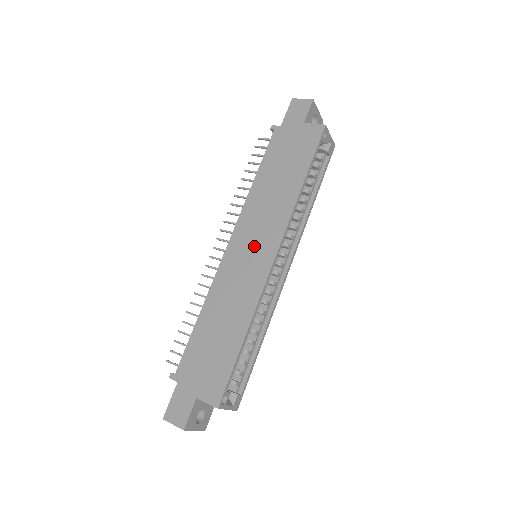
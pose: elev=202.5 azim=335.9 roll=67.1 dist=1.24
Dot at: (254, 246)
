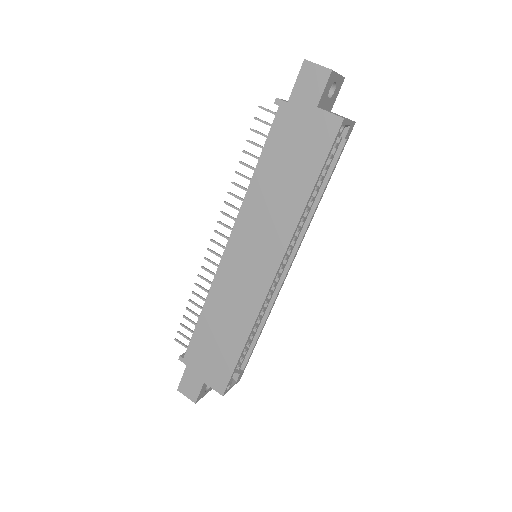
Dot at: (253, 257)
